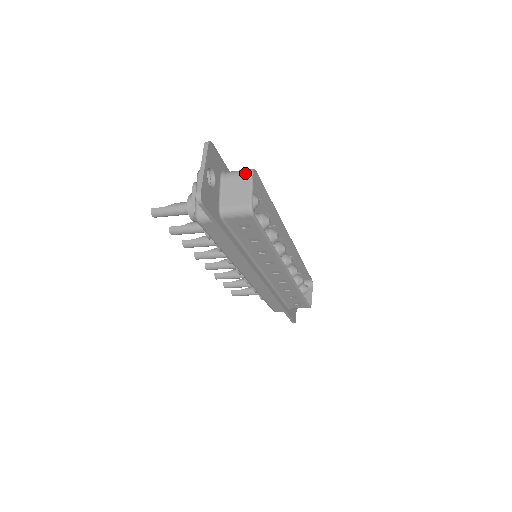
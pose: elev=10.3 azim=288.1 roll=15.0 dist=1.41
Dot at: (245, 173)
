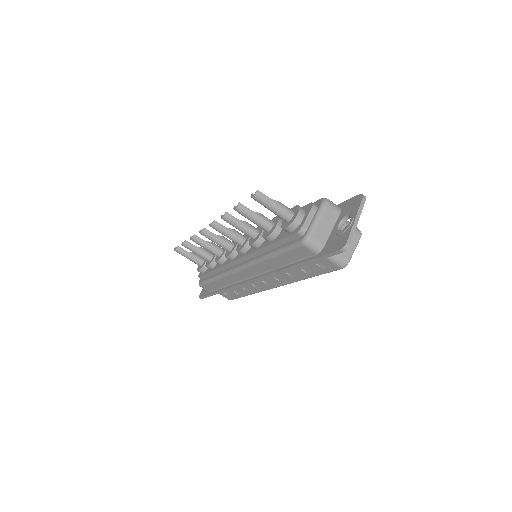
Dot at: (357, 232)
